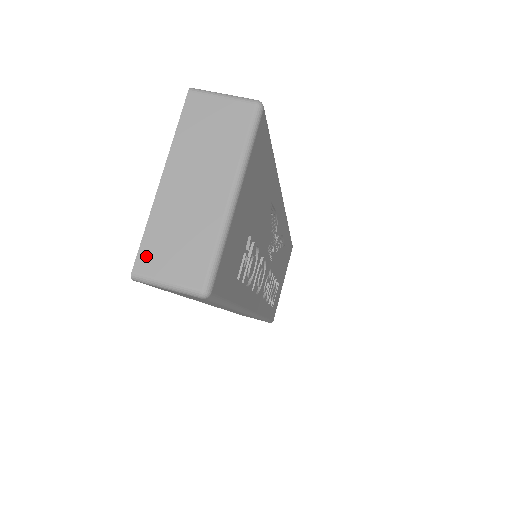
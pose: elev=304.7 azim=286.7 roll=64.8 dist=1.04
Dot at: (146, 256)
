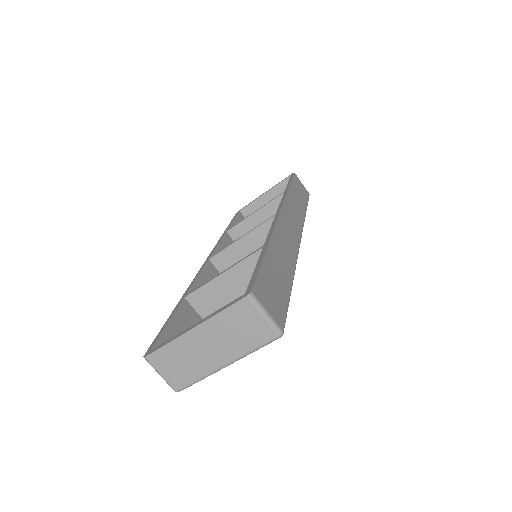
Dot at: (158, 356)
